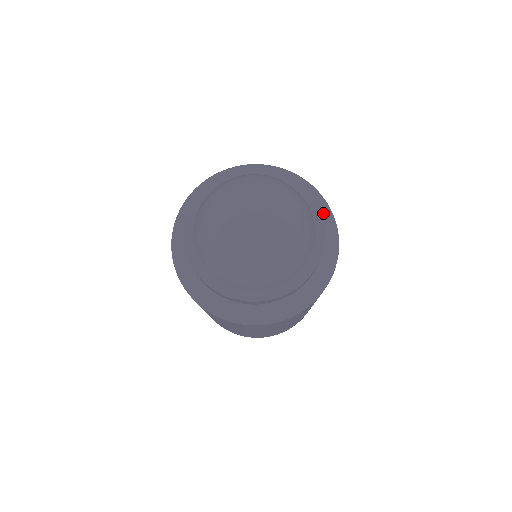
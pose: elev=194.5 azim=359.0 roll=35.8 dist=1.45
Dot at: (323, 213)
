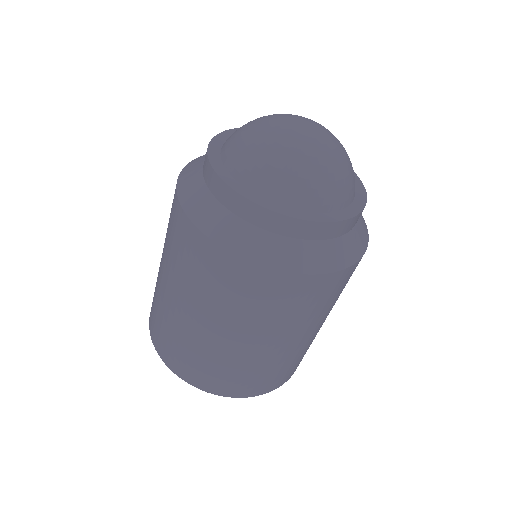
Dot at: occluded
